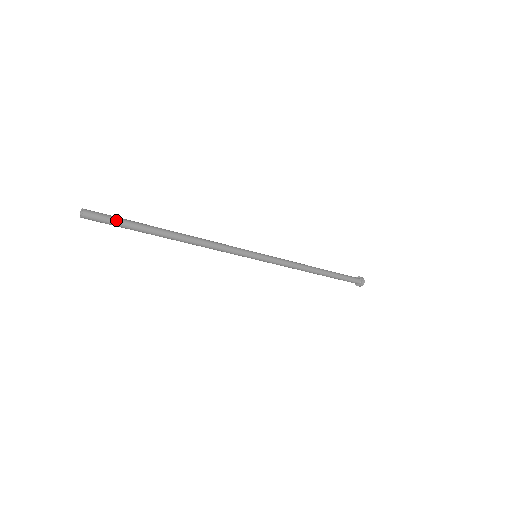
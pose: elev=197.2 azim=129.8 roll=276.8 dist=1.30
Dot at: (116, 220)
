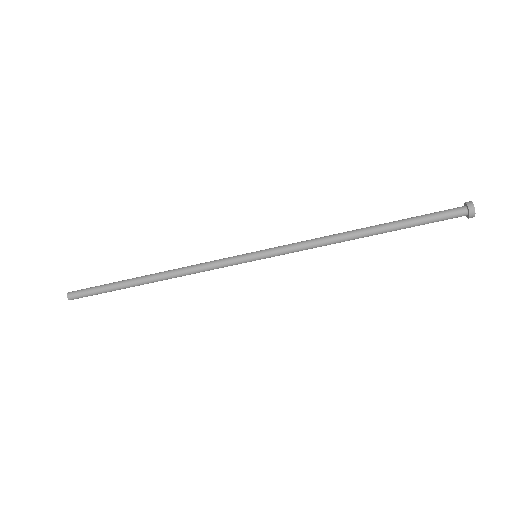
Dot at: (95, 287)
